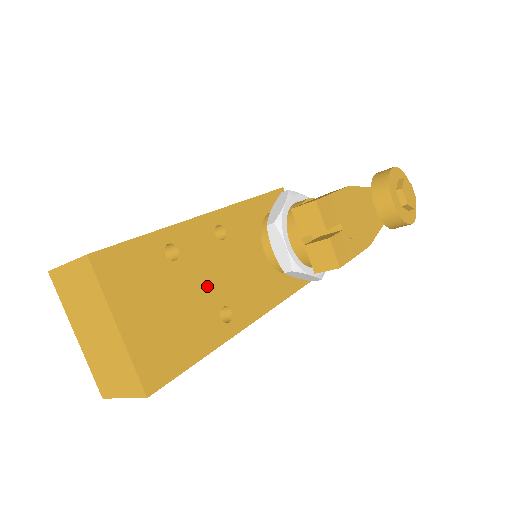
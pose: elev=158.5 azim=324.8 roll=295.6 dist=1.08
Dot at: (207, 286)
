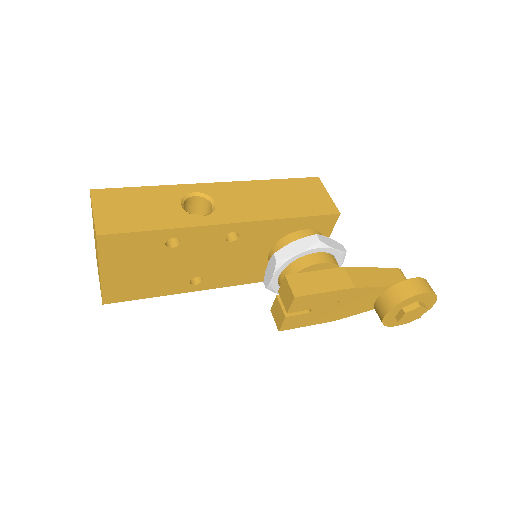
Dot at: (191, 264)
